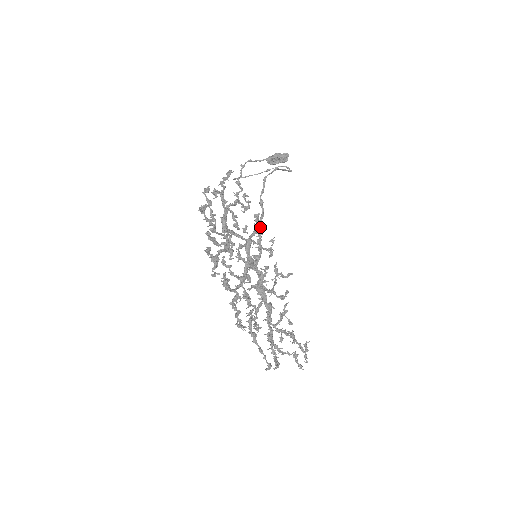
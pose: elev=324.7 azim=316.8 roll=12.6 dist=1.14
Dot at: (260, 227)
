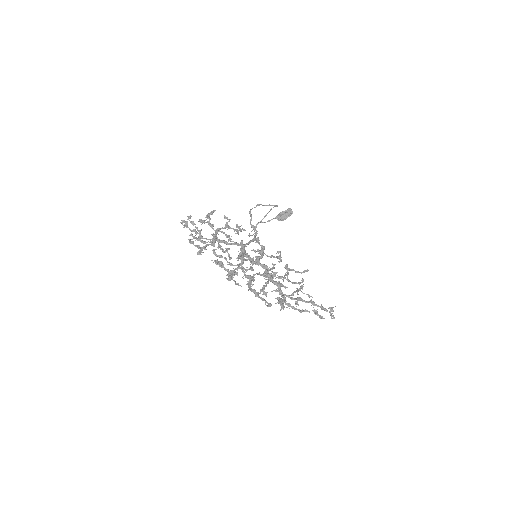
Dot at: (254, 239)
